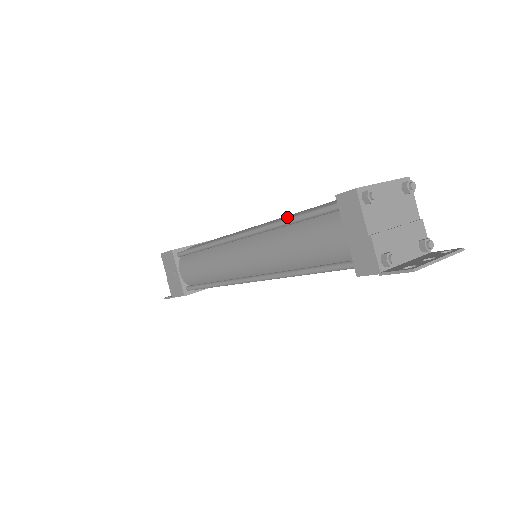
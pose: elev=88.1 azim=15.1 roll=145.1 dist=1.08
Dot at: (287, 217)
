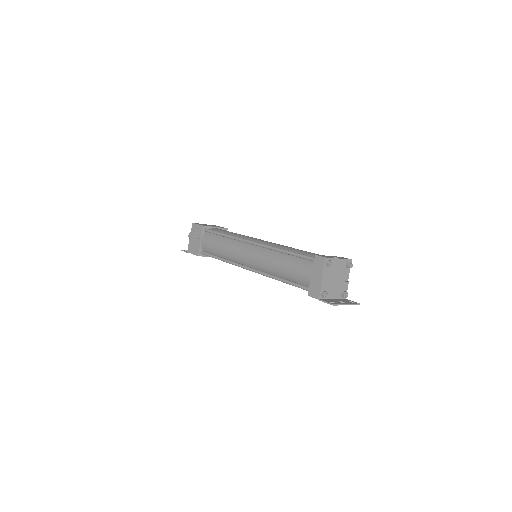
Dot at: (285, 248)
